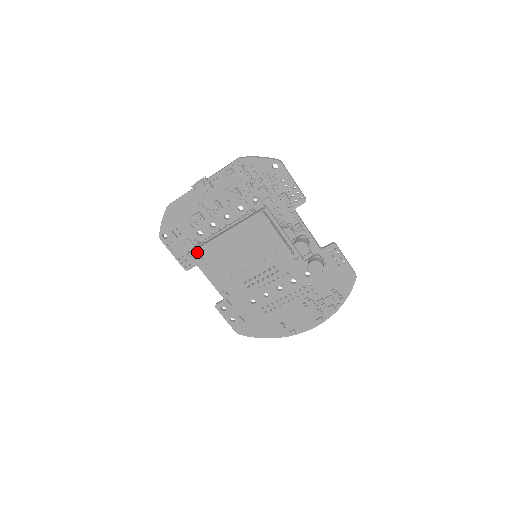
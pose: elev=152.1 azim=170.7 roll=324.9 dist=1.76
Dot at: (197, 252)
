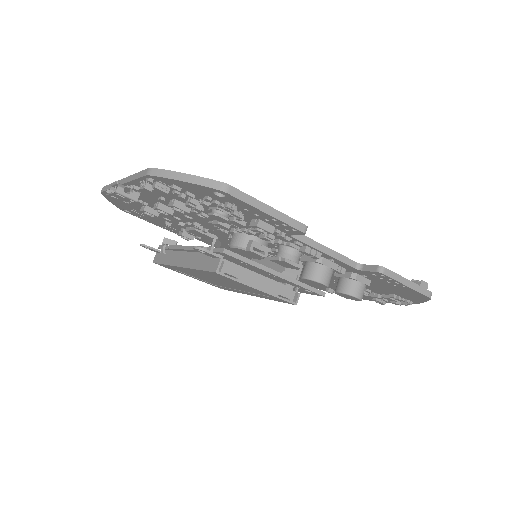
Dot at: (162, 265)
